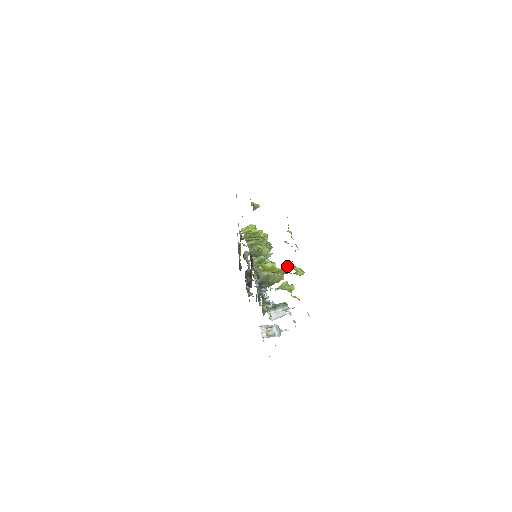
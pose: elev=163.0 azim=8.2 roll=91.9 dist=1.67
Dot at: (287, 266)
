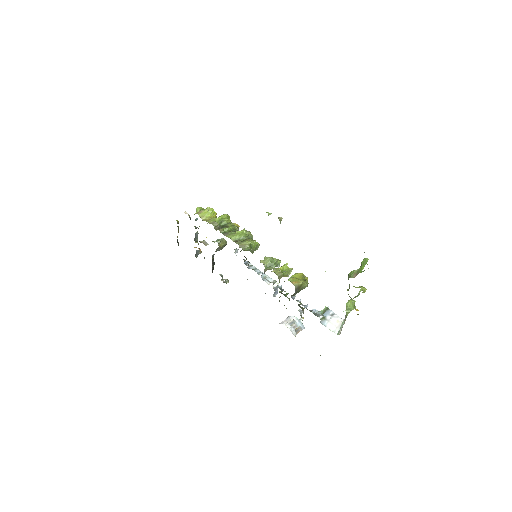
Dot at: (359, 291)
